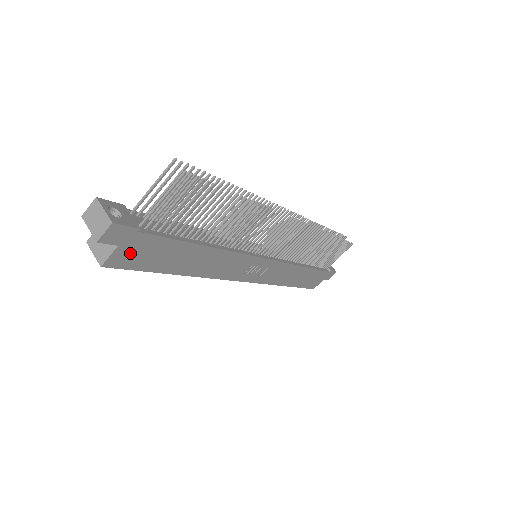
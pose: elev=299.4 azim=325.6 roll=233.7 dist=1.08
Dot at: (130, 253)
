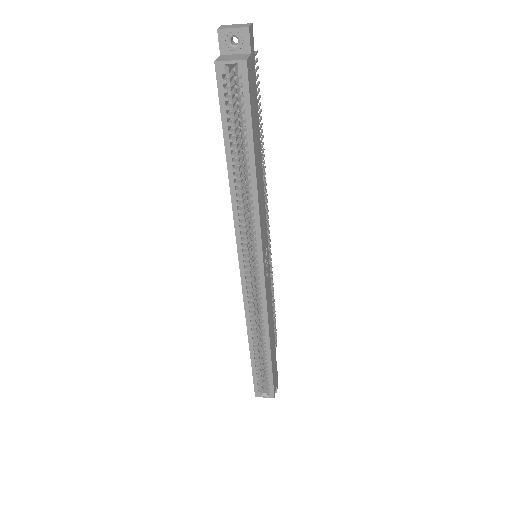
Dot at: (251, 76)
